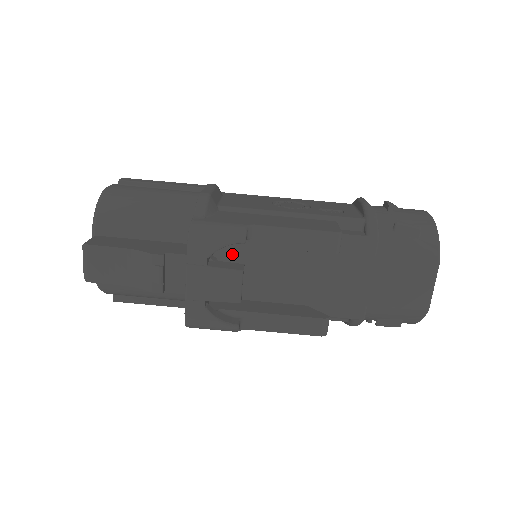
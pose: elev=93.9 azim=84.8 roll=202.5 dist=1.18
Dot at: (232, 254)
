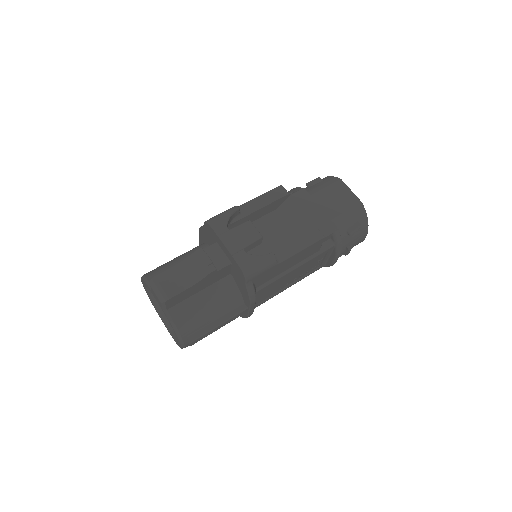
Dot at: occluded
